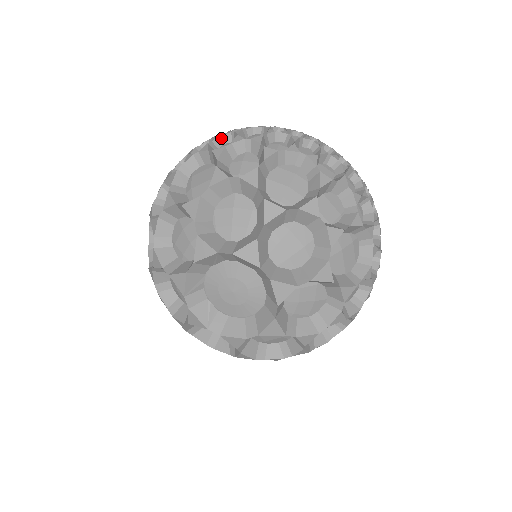
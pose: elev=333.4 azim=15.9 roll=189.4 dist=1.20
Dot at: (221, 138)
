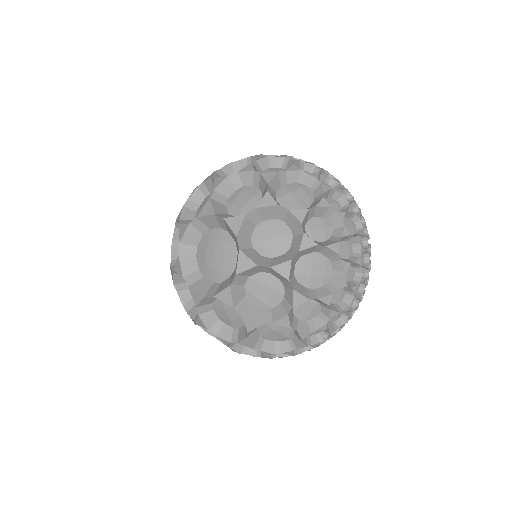
Dot at: occluded
